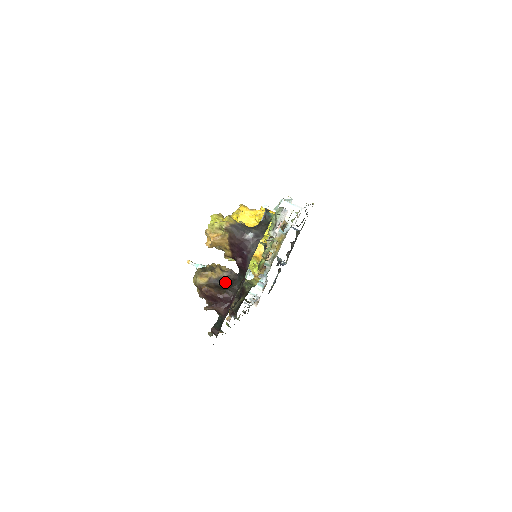
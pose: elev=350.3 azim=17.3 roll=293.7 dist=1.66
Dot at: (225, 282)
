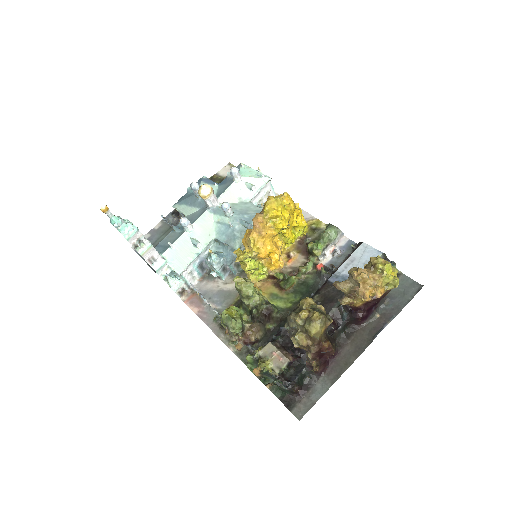
Dot at: occluded
